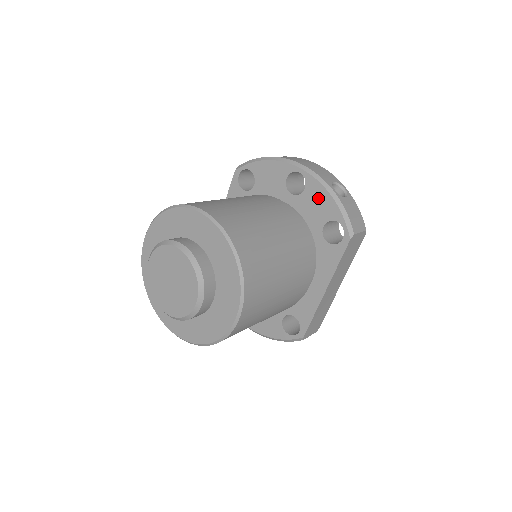
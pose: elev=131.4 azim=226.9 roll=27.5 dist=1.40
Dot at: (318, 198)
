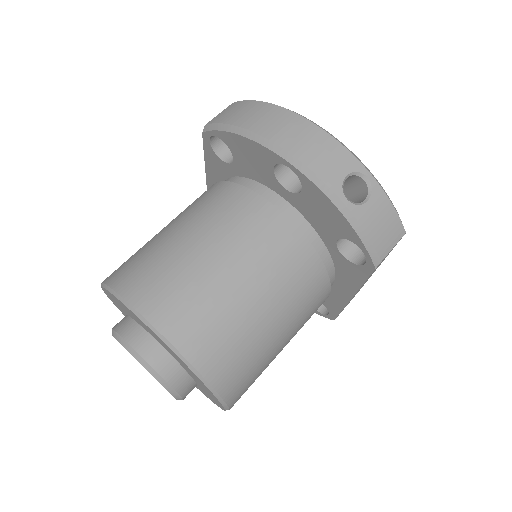
Dot at: (323, 208)
